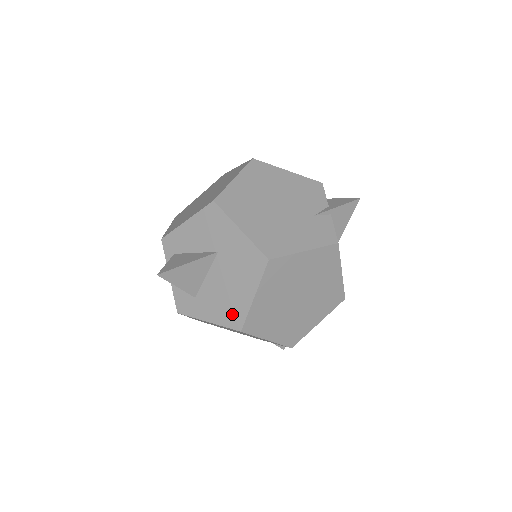
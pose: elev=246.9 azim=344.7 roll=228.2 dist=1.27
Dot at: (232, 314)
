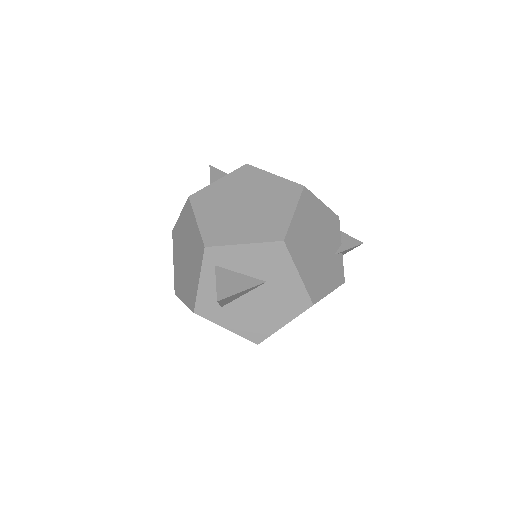
Dot at: (256, 331)
